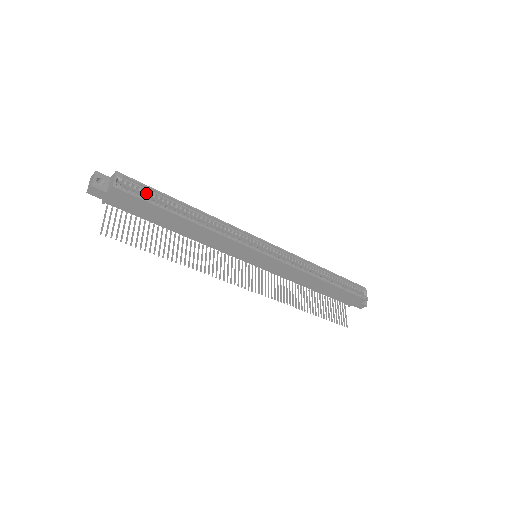
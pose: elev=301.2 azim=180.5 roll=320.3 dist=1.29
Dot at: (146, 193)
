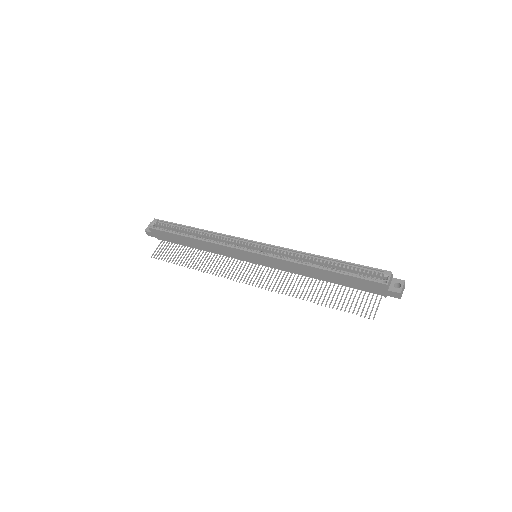
Dot at: occluded
